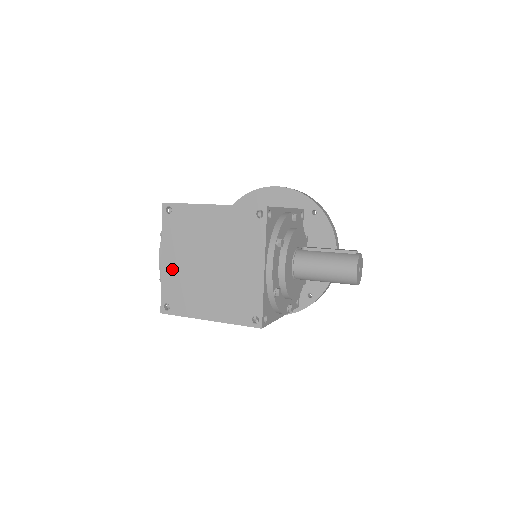
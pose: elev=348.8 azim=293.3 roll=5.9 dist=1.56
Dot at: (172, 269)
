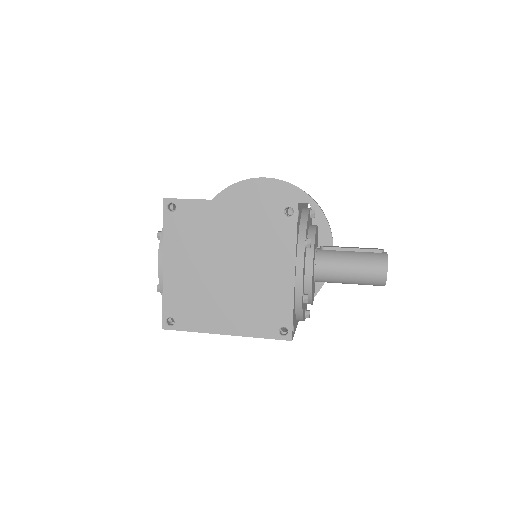
Dot at: (177, 277)
